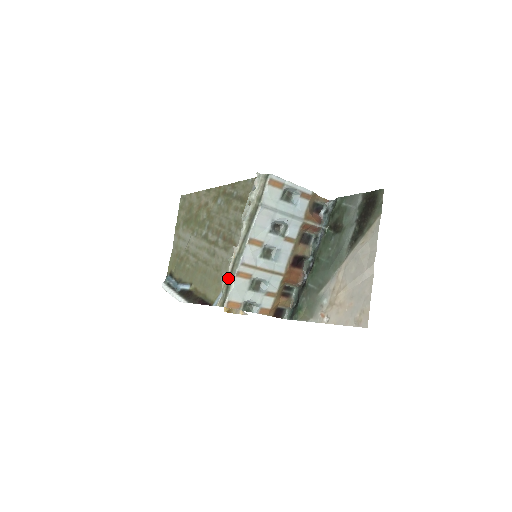
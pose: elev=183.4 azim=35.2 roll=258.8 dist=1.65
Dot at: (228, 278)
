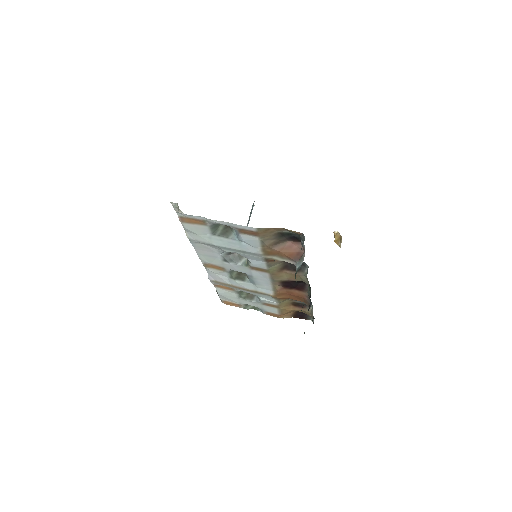
Dot at: occluded
